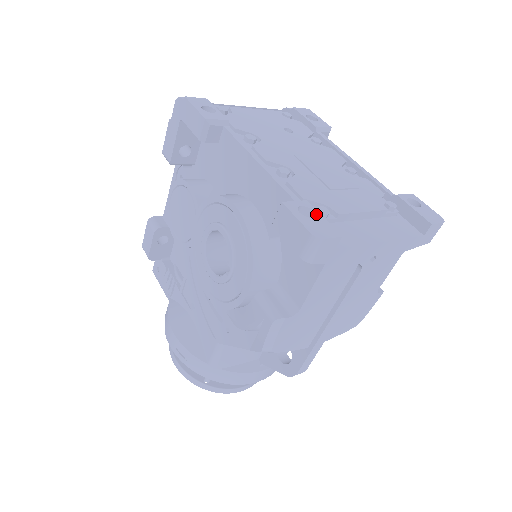
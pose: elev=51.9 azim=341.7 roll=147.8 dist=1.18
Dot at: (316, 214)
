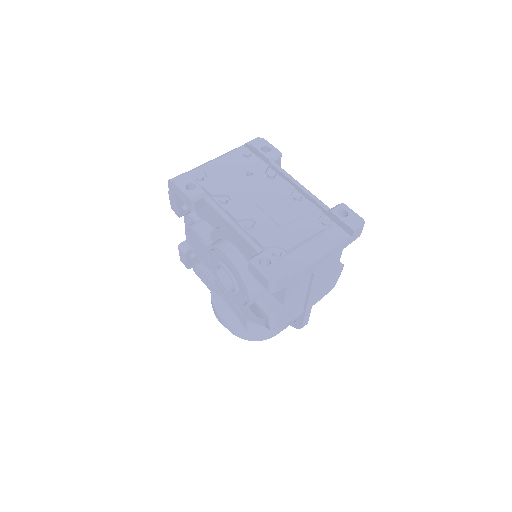
Dot at: (271, 261)
